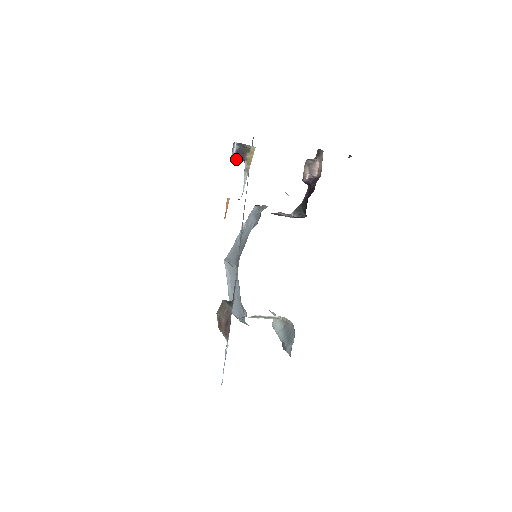
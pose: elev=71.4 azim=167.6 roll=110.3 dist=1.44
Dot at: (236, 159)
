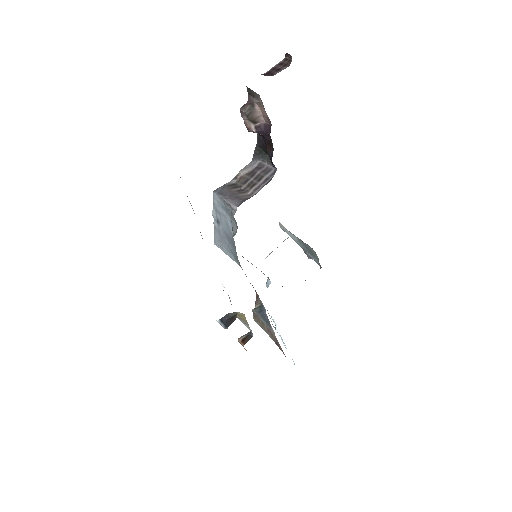
Dot at: occluded
